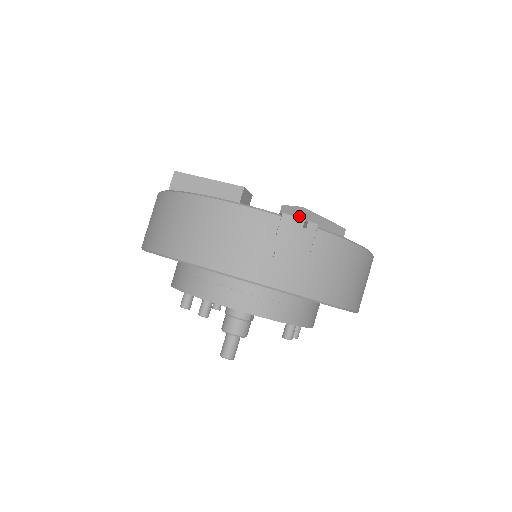
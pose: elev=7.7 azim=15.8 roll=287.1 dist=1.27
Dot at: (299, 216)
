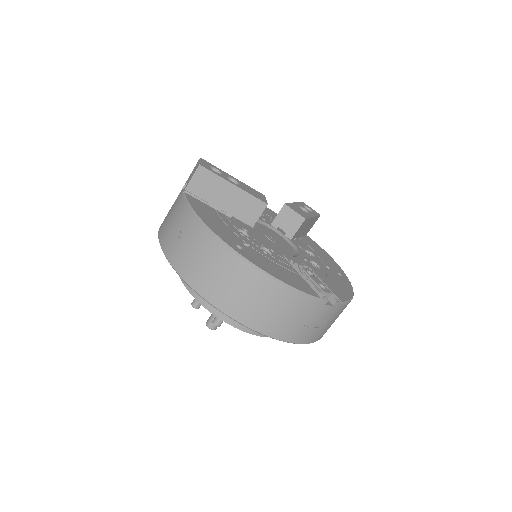
Dot at: (300, 226)
